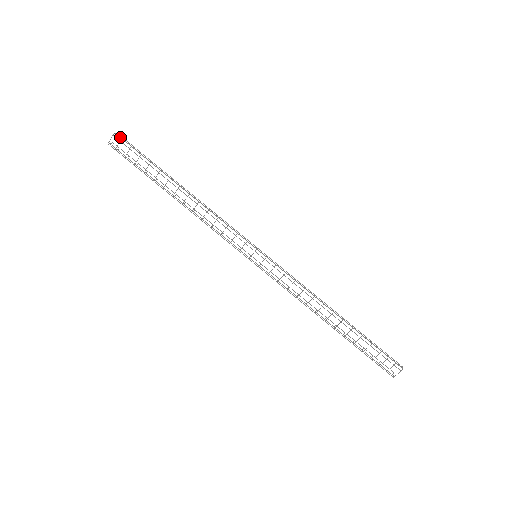
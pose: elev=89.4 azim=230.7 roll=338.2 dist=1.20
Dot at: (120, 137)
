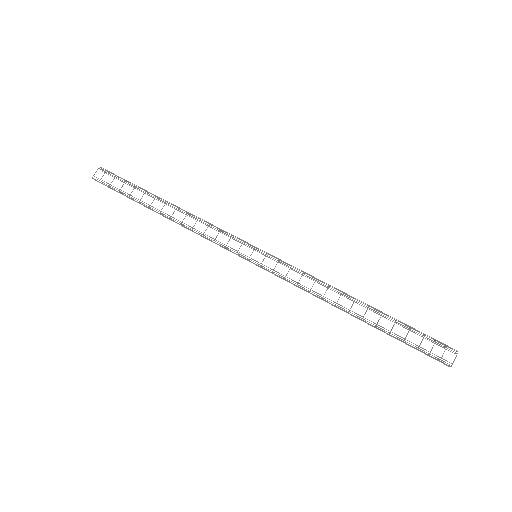
Dot at: (105, 169)
